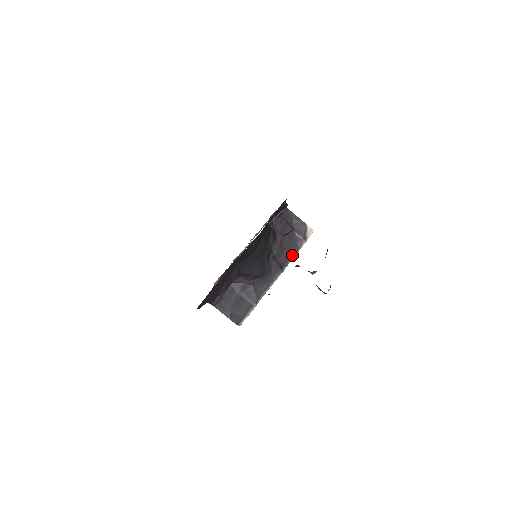
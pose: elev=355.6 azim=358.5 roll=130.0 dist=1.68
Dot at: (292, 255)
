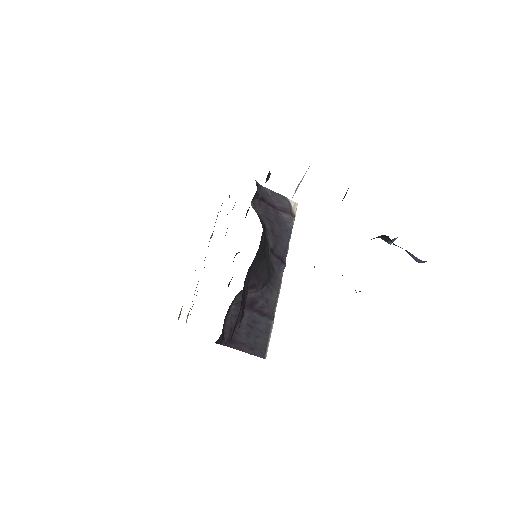
Dot at: (288, 242)
